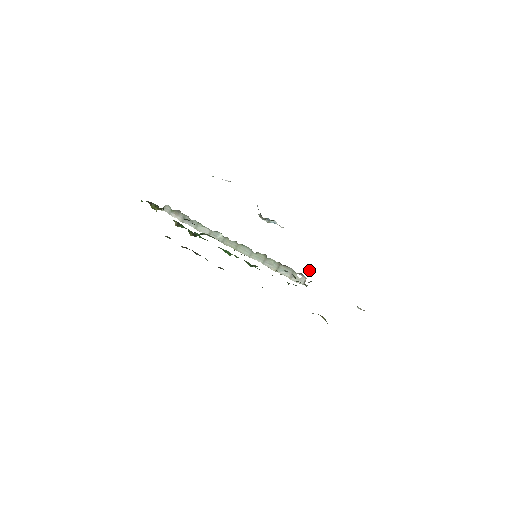
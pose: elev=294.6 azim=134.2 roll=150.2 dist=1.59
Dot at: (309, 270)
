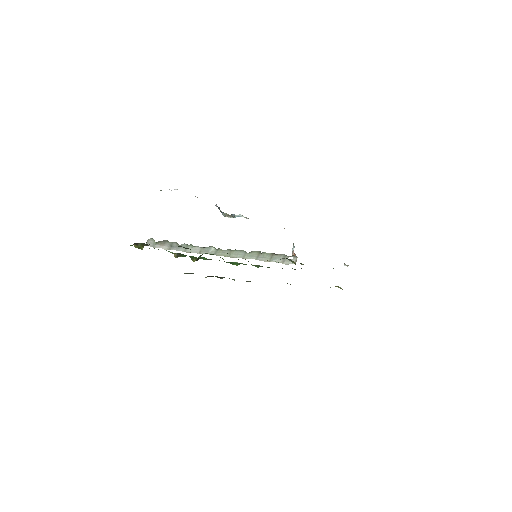
Dot at: (292, 249)
